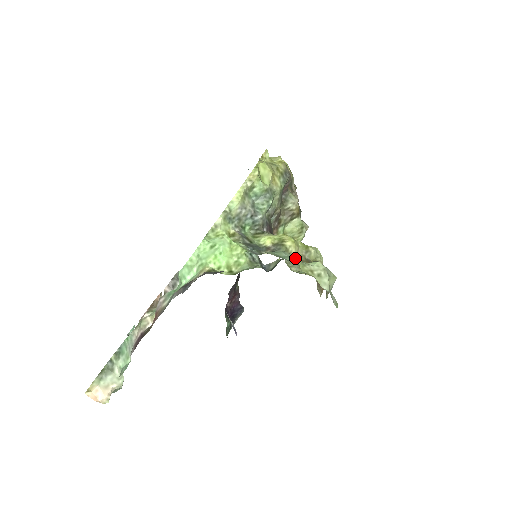
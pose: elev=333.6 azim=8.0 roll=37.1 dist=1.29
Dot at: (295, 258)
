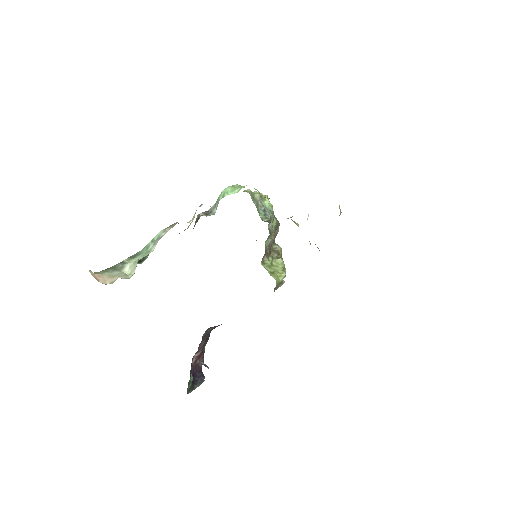
Dot at: occluded
